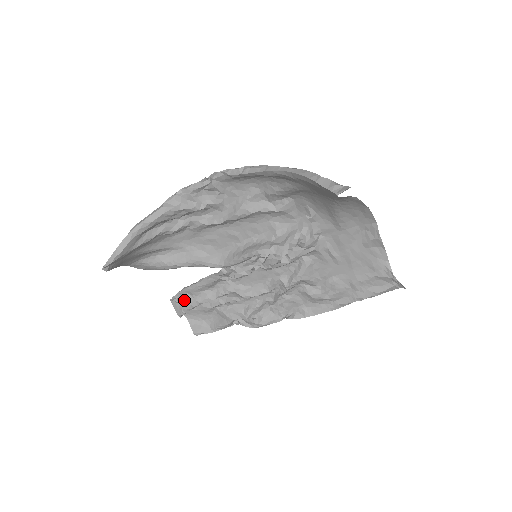
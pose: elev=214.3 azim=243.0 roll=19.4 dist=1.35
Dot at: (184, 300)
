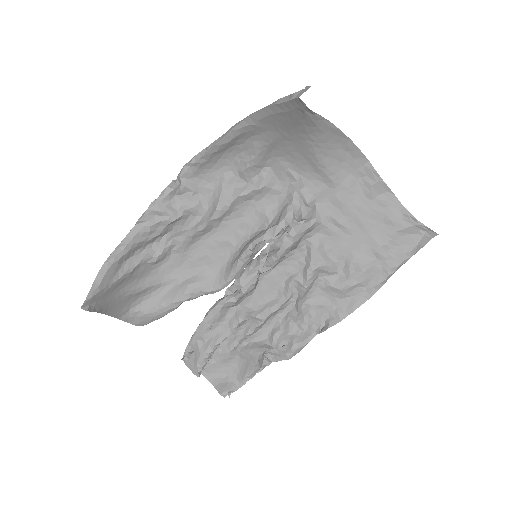
Dot at: (196, 350)
